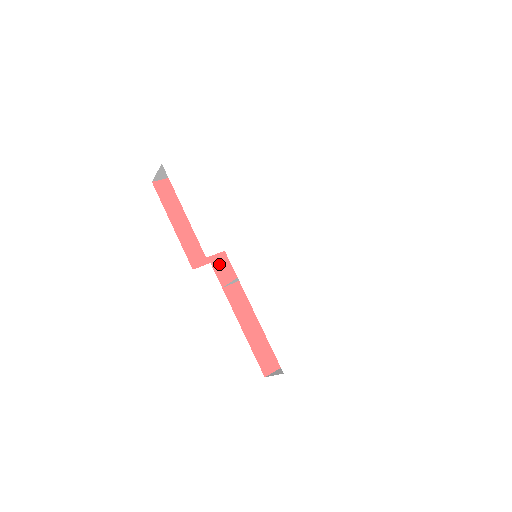
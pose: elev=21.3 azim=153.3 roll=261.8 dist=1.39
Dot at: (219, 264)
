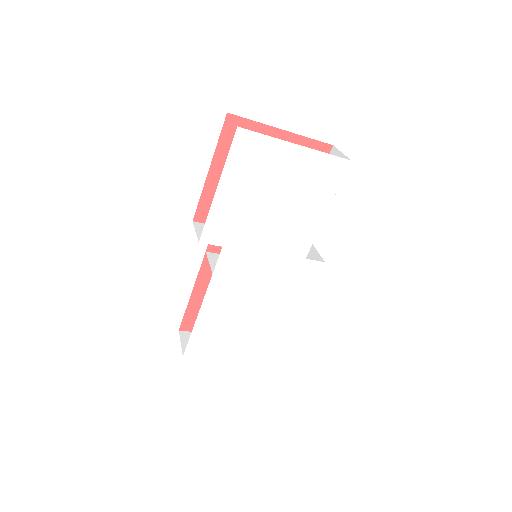
Dot at: occluded
